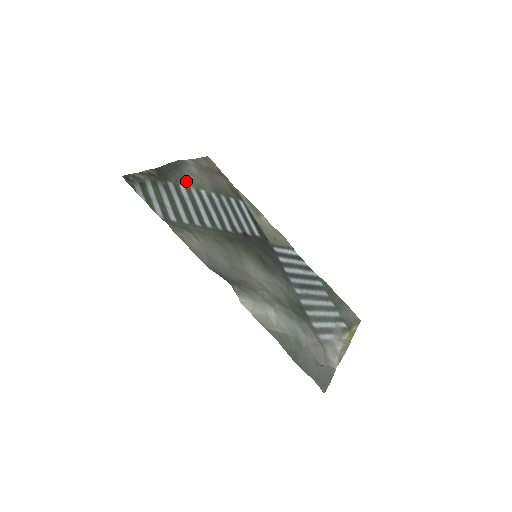
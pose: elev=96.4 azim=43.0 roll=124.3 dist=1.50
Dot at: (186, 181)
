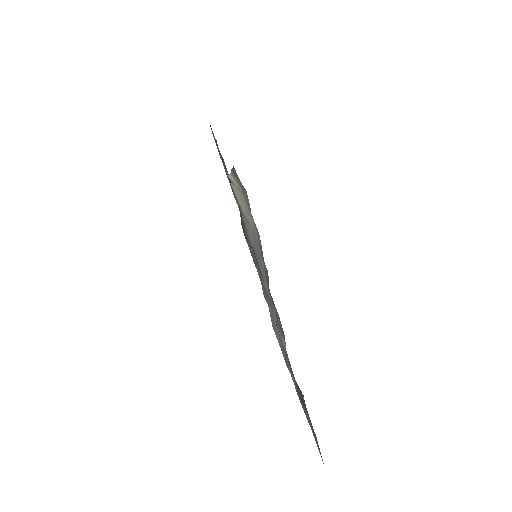
Dot at: occluded
